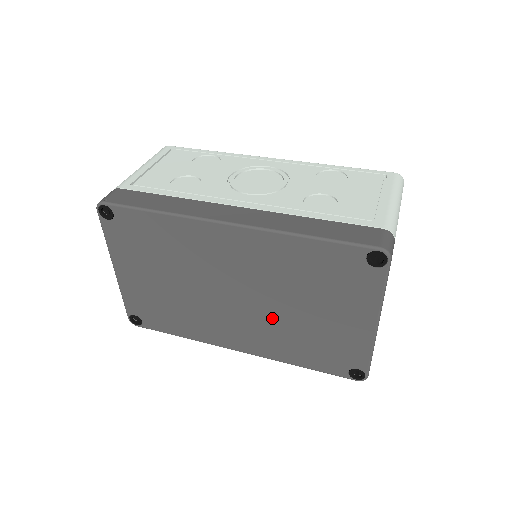
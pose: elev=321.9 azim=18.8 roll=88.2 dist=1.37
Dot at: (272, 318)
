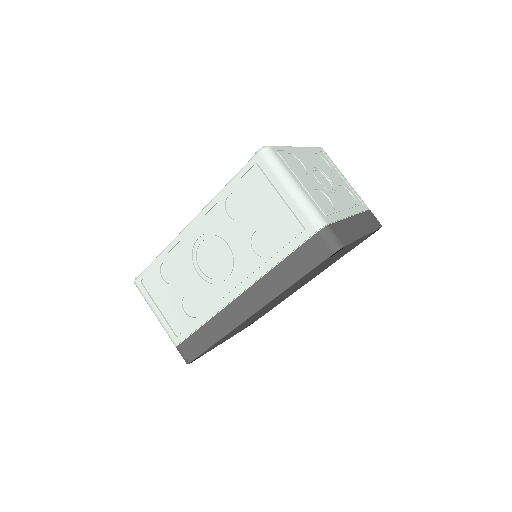
Dot at: occluded
